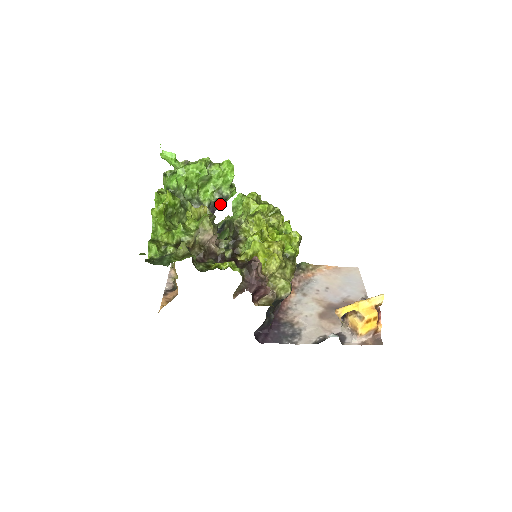
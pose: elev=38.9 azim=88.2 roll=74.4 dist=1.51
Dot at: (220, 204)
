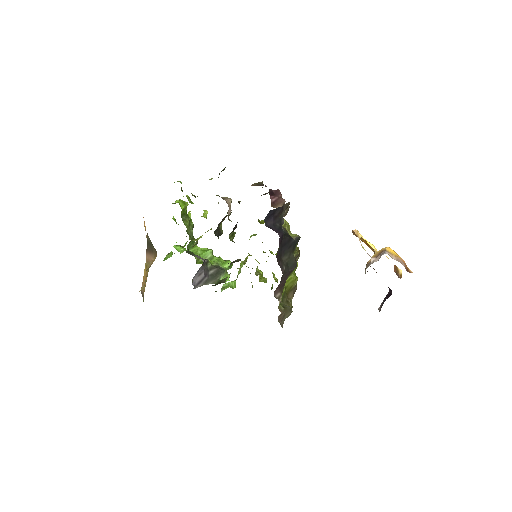
Dot at: (214, 274)
